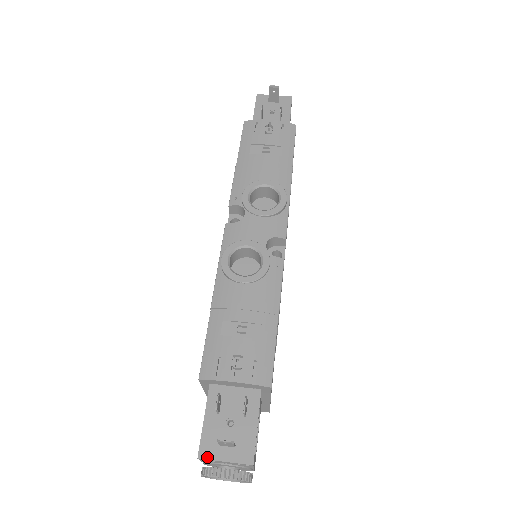
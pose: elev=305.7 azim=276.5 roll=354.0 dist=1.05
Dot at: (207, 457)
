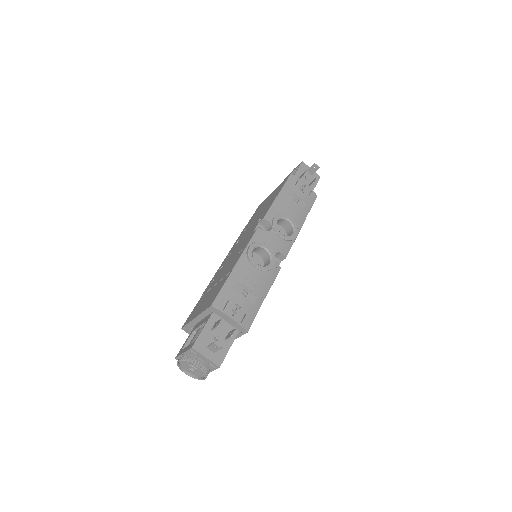
Dot at: (197, 350)
